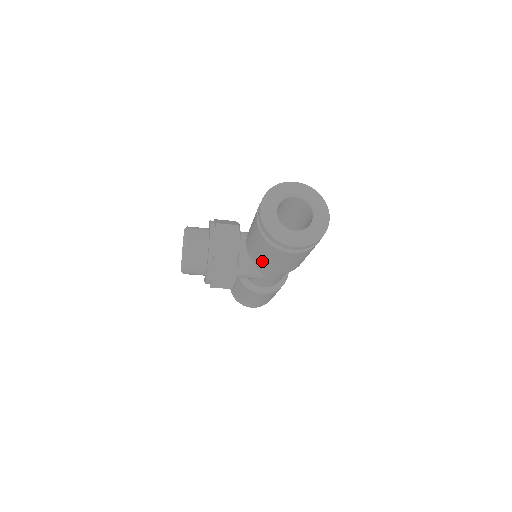
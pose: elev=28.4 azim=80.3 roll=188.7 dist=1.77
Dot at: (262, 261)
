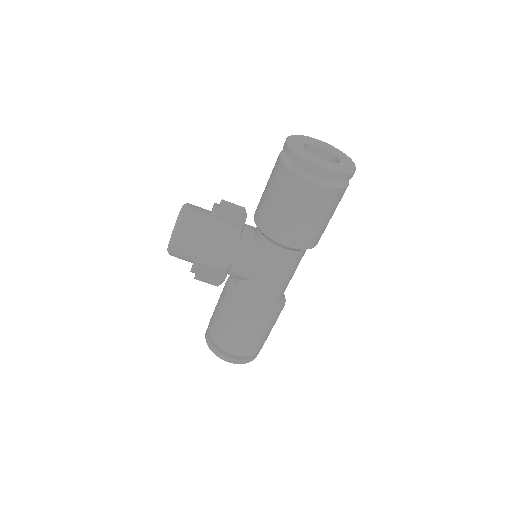
Dot at: (274, 218)
